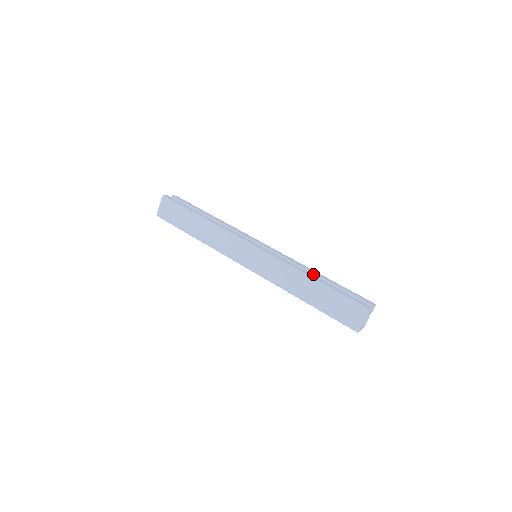
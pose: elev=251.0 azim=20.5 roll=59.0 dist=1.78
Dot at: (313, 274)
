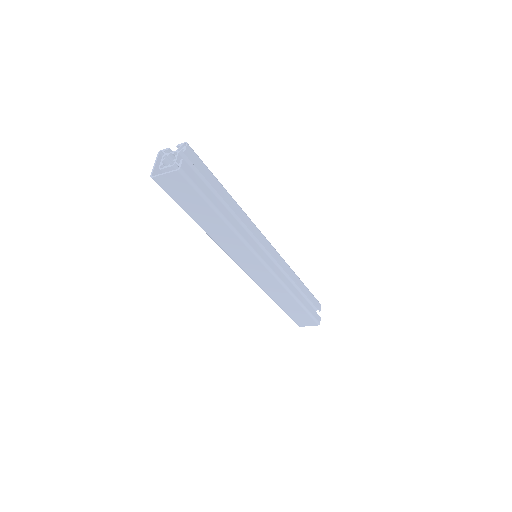
Dot at: (296, 284)
